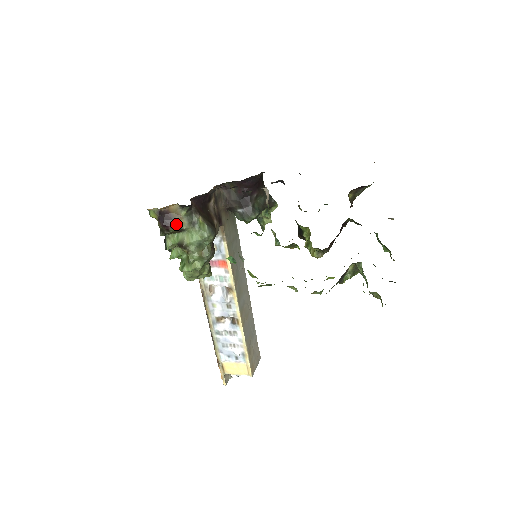
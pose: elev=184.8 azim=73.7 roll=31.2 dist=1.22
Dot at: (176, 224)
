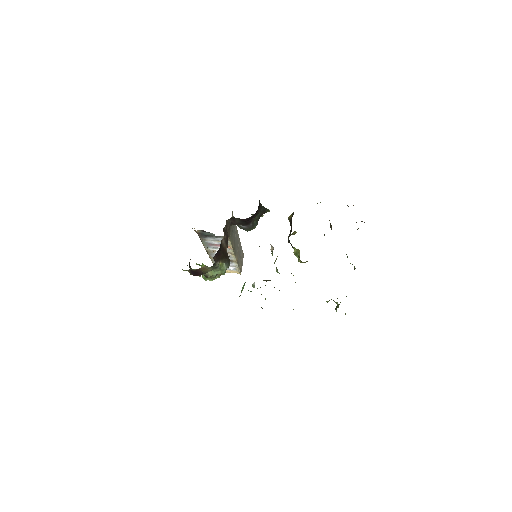
Dot at: (204, 272)
